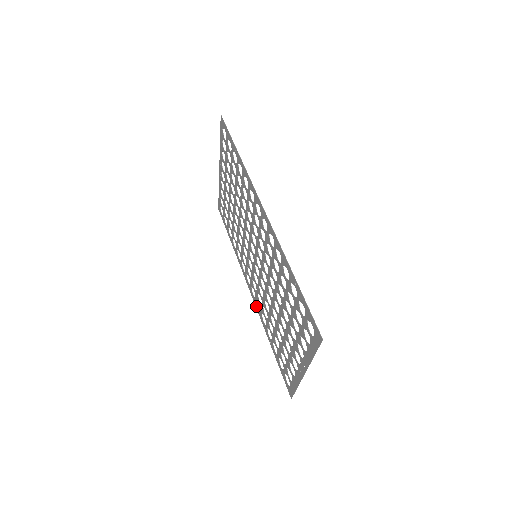
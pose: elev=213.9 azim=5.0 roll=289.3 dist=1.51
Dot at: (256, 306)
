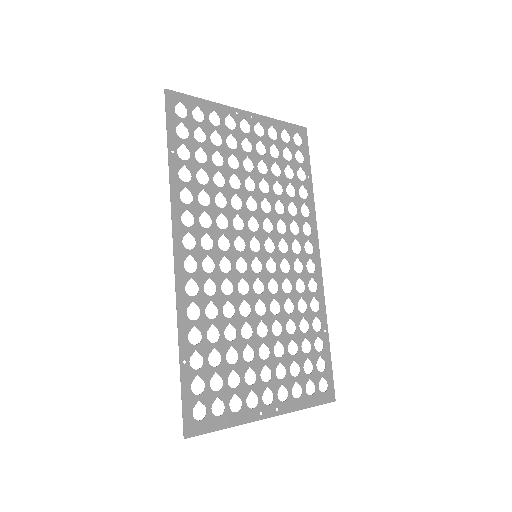
Dot at: (319, 280)
